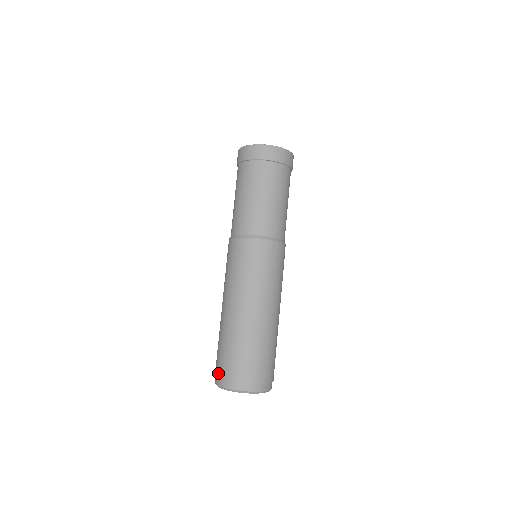
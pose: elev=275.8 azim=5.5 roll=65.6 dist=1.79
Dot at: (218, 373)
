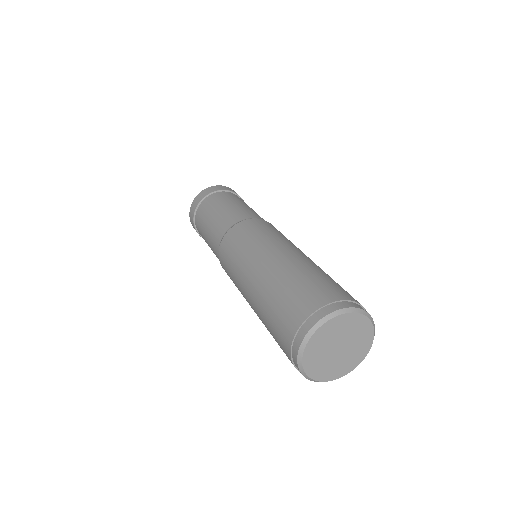
Dot at: (330, 297)
